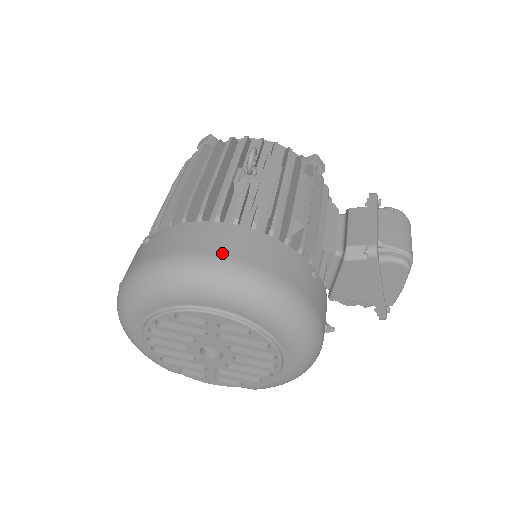
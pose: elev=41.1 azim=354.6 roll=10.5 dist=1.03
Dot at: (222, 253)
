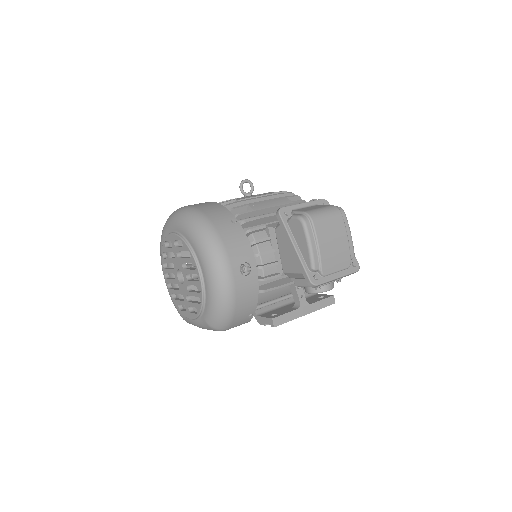
Dot at: occluded
